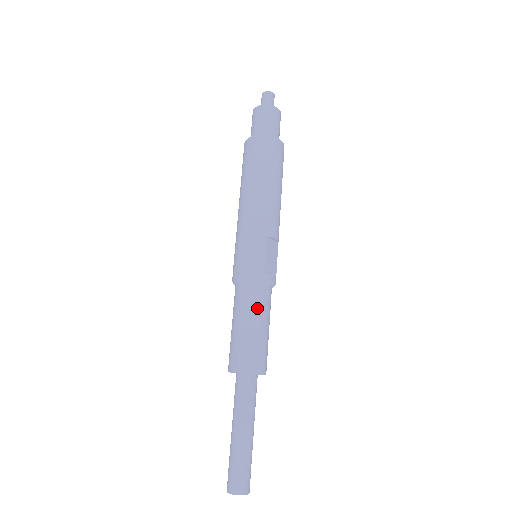
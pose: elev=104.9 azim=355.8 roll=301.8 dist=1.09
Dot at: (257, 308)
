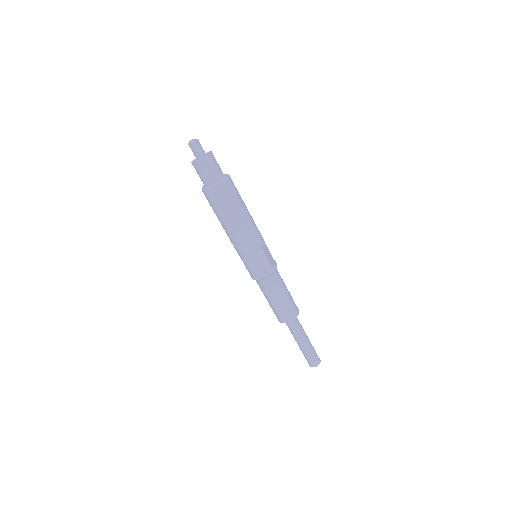
Dot at: (279, 287)
